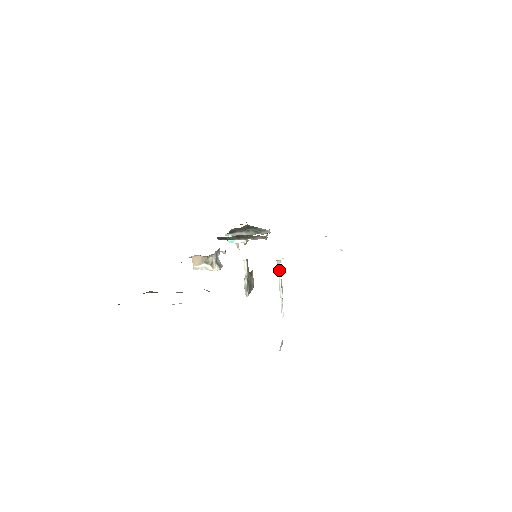
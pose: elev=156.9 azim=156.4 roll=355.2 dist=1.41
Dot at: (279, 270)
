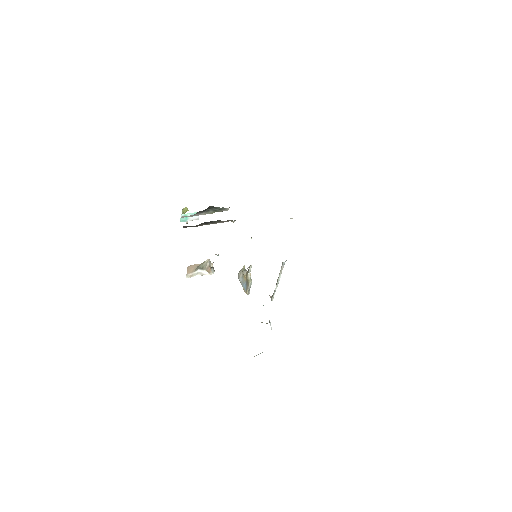
Dot at: (282, 268)
